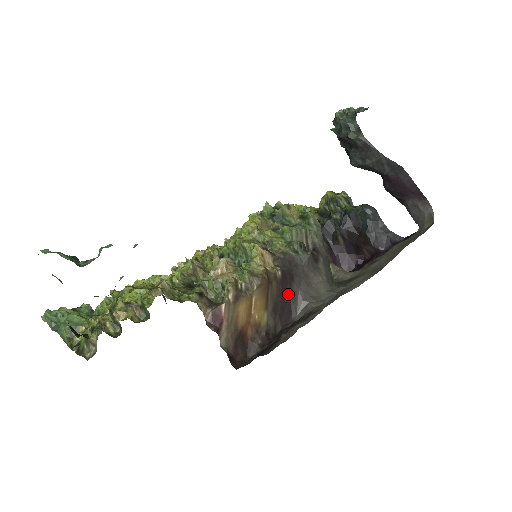
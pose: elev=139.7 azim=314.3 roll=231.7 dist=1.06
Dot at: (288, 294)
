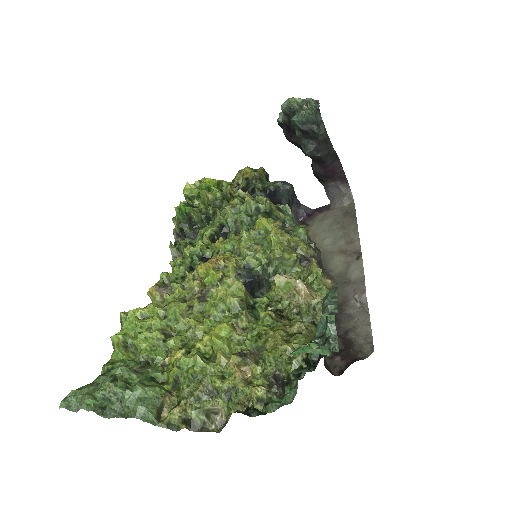
Dot at: occluded
